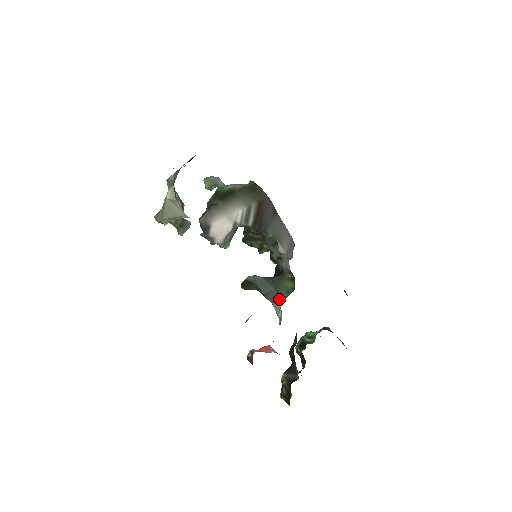
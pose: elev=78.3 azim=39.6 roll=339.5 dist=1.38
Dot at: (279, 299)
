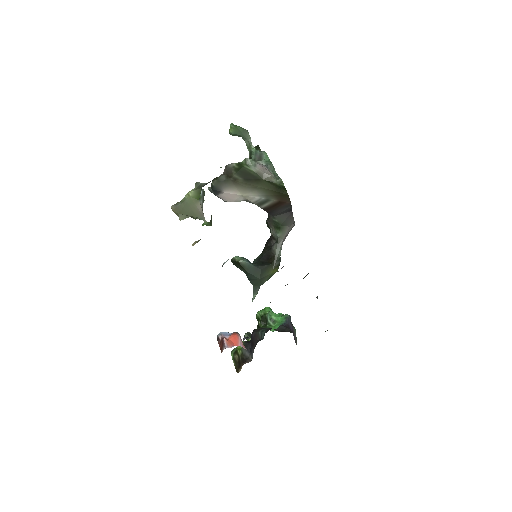
Dot at: (260, 285)
